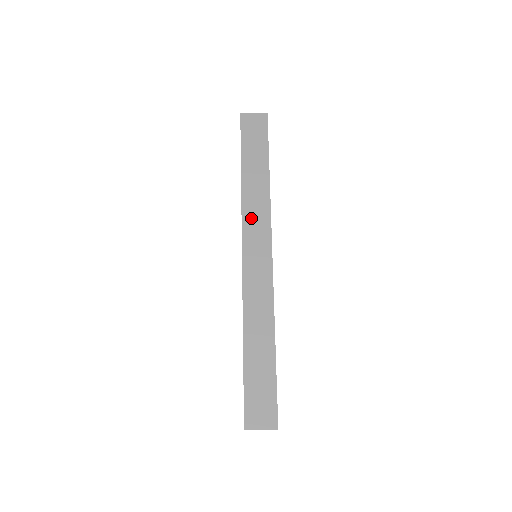
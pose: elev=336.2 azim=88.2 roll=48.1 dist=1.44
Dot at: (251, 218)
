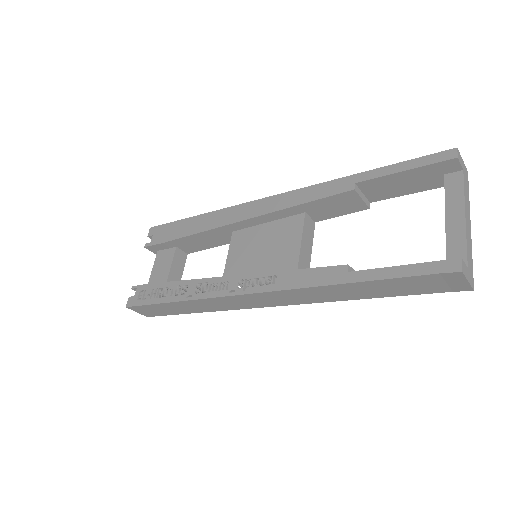
Dot at: occluded
